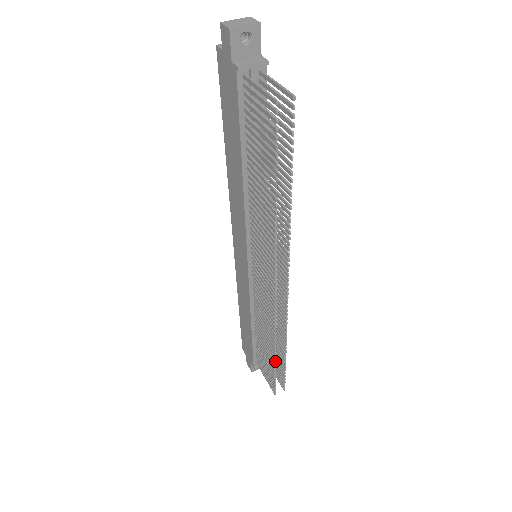
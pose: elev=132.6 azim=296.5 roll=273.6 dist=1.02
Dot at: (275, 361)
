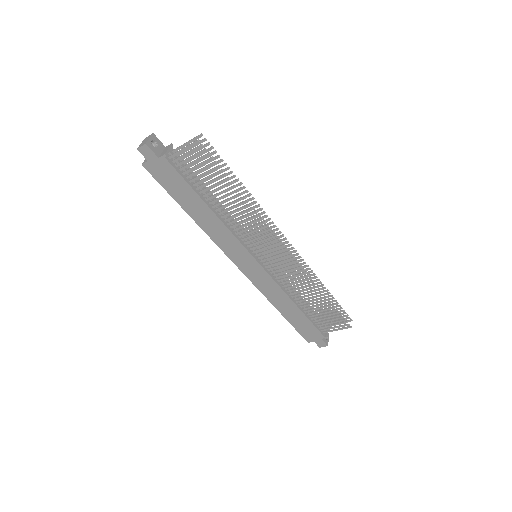
Dot at: (328, 299)
